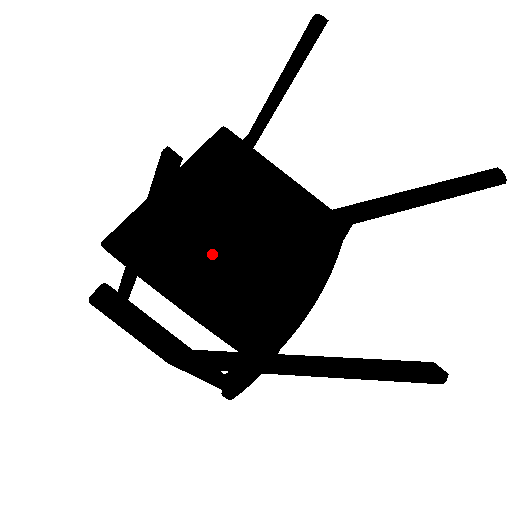
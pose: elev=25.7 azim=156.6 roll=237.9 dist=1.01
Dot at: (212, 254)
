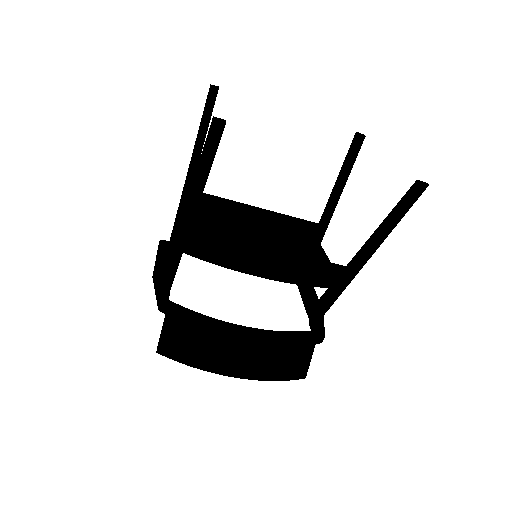
Dot at: (228, 224)
